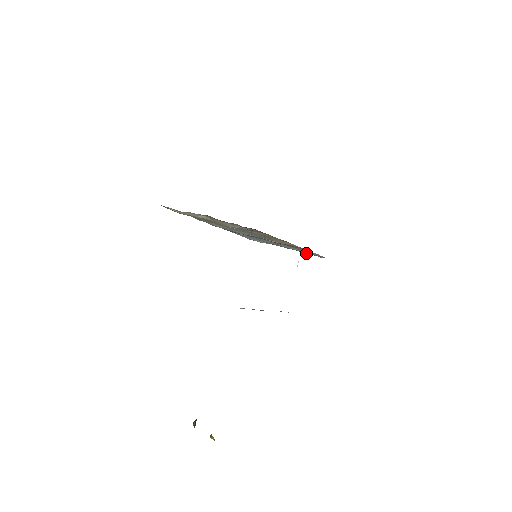
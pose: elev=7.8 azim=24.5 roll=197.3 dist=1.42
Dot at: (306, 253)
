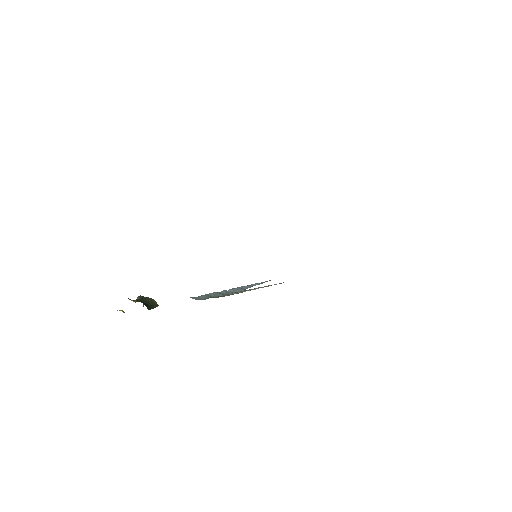
Dot at: occluded
